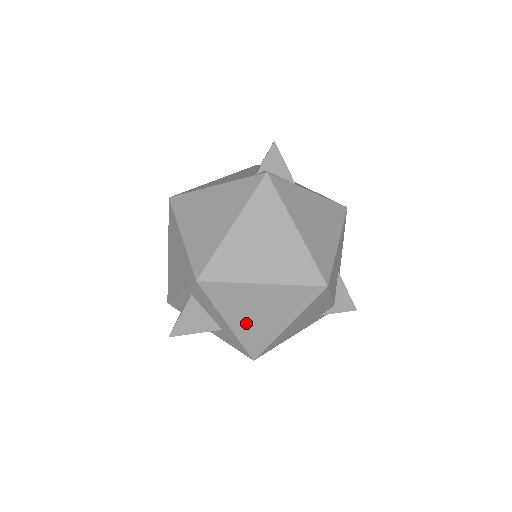
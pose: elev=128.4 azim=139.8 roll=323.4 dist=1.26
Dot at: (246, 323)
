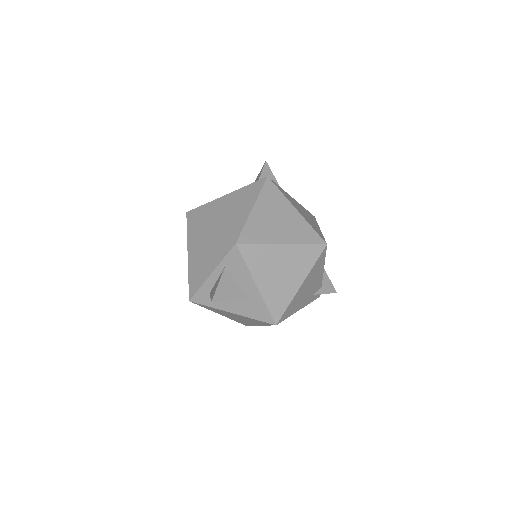
Dot at: (271, 284)
